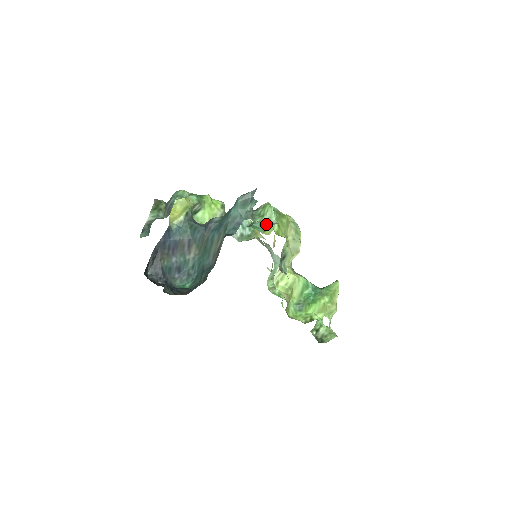
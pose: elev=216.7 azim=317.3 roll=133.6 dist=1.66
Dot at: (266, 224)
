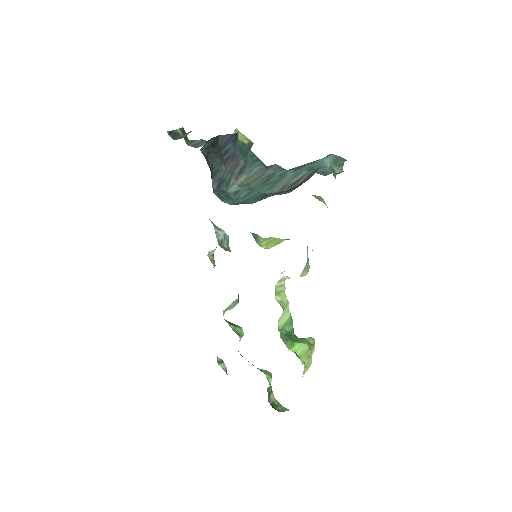
Dot at: (261, 241)
